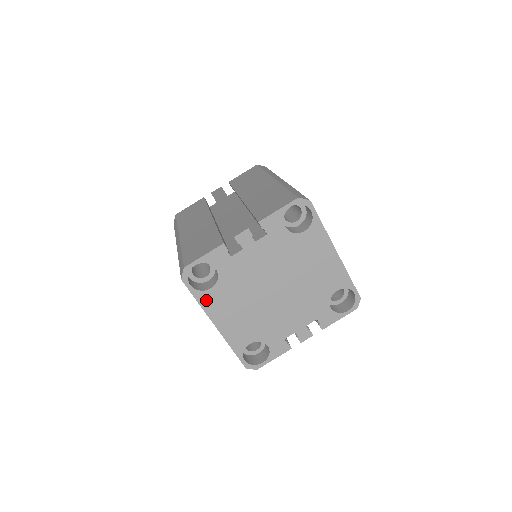
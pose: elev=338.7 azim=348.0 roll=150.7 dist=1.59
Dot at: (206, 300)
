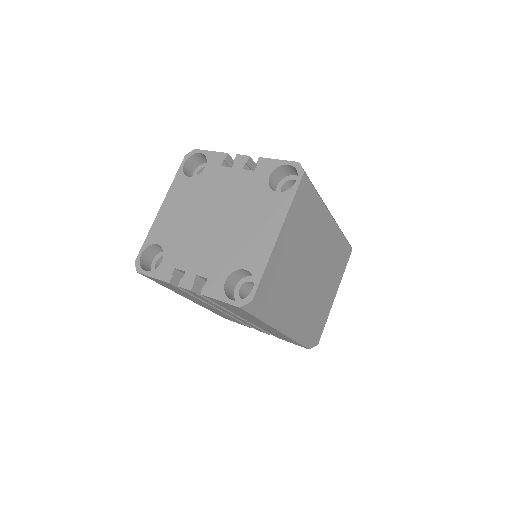
Dot at: (178, 182)
